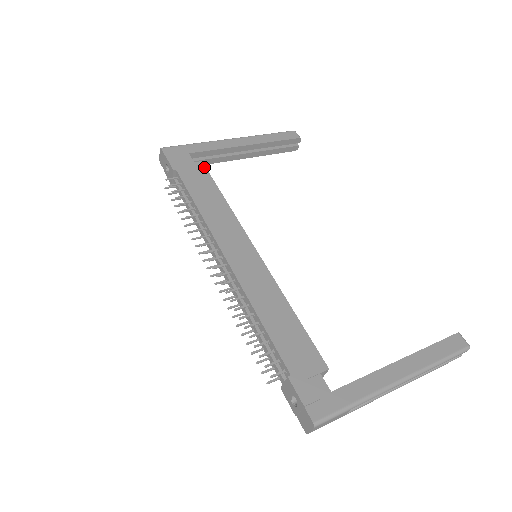
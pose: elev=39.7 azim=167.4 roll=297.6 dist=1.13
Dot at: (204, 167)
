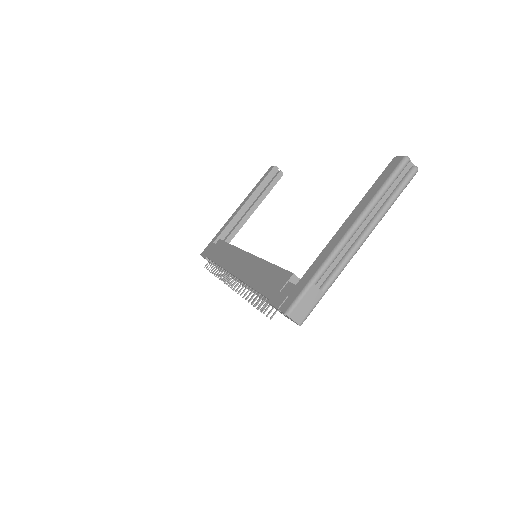
Dot at: (220, 241)
